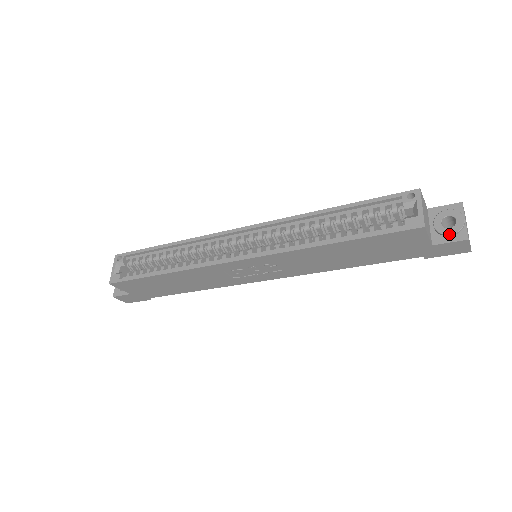
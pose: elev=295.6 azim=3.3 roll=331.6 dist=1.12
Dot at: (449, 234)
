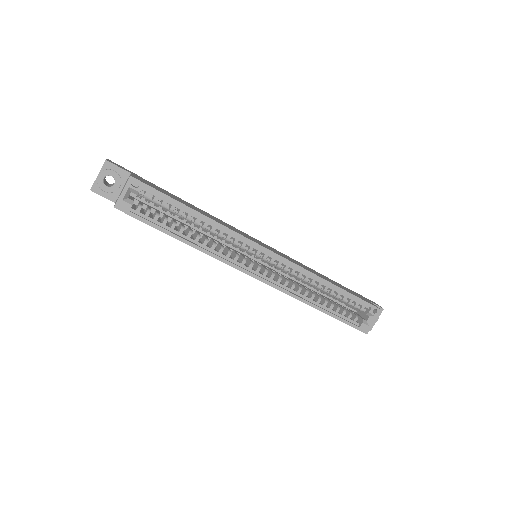
Dot at: occluded
